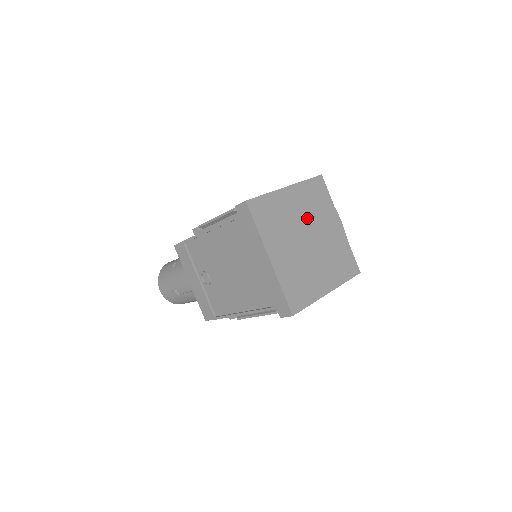
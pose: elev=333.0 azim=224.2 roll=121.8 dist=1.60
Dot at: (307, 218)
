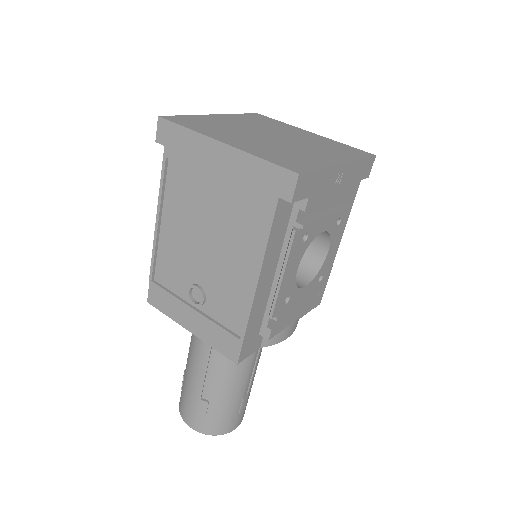
Dot at: (259, 128)
